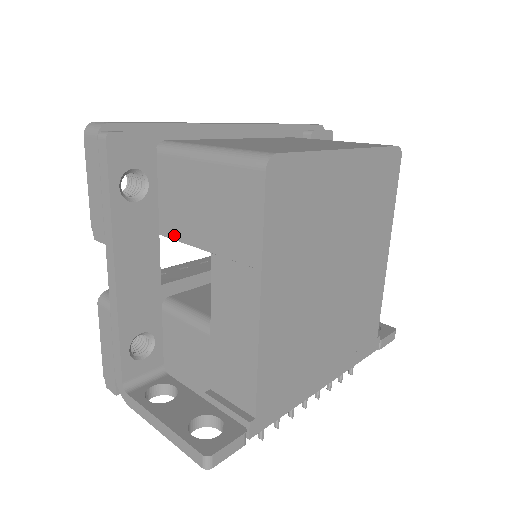
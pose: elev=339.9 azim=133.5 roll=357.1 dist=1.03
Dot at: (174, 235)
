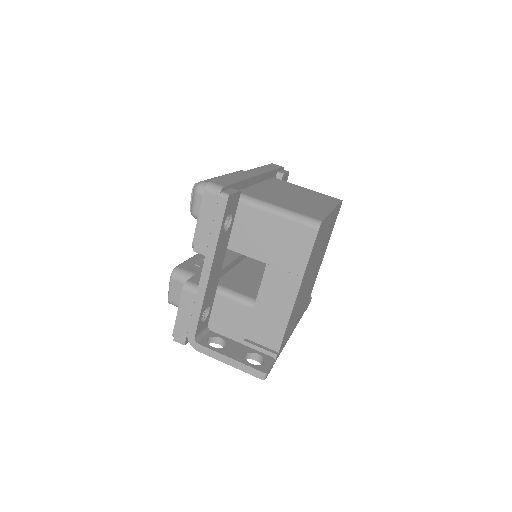
Dot at: (237, 249)
